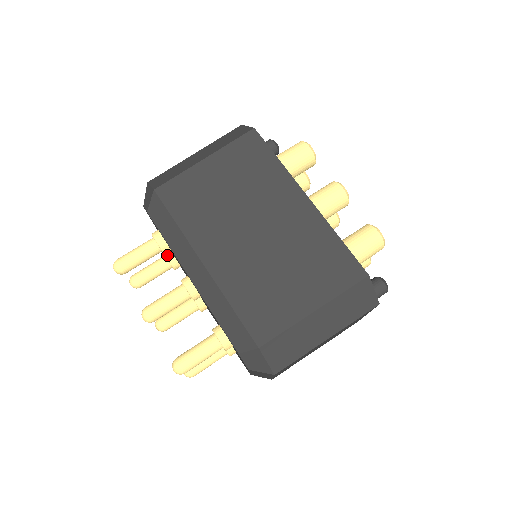
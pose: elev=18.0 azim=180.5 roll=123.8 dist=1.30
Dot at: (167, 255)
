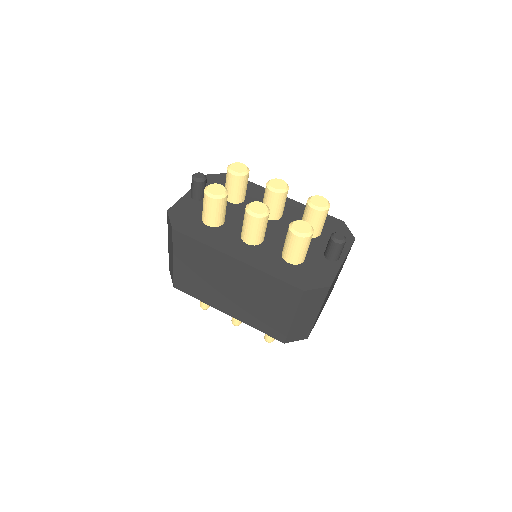
Dot at: occluded
